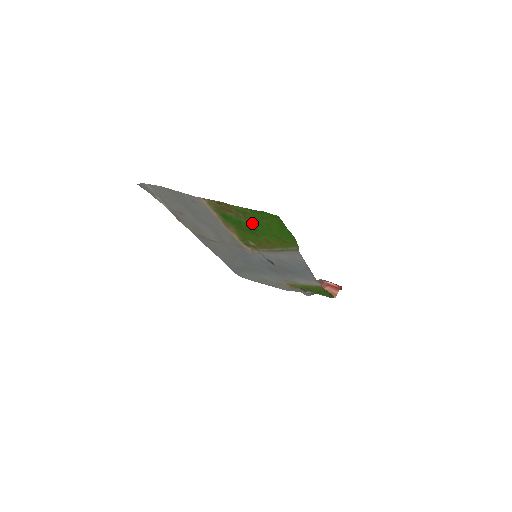
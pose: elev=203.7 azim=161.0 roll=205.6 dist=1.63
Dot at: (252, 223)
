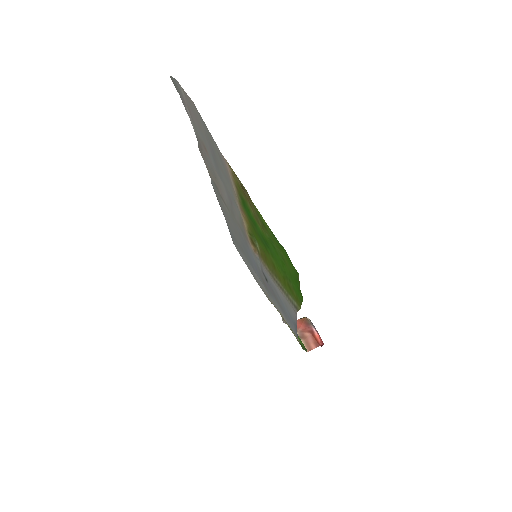
Dot at: (267, 239)
